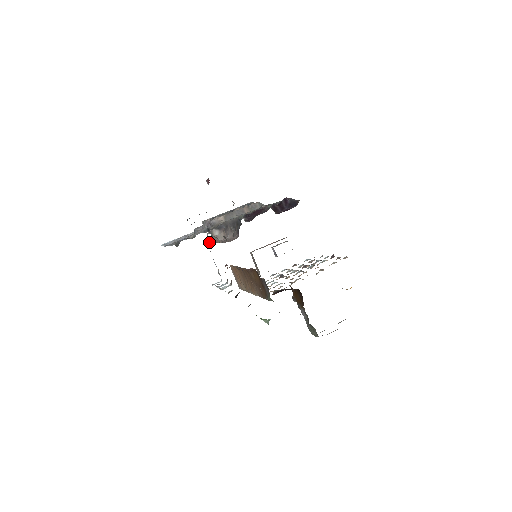
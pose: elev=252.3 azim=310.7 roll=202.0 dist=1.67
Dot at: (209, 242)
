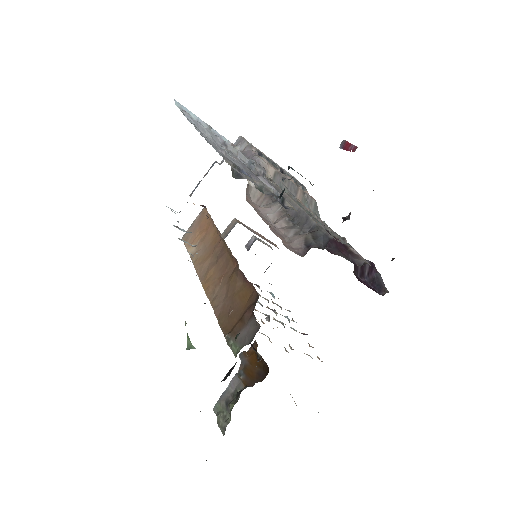
Dot at: (219, 163)
